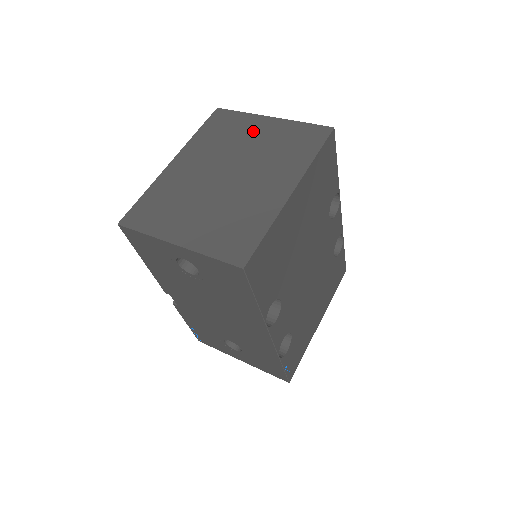
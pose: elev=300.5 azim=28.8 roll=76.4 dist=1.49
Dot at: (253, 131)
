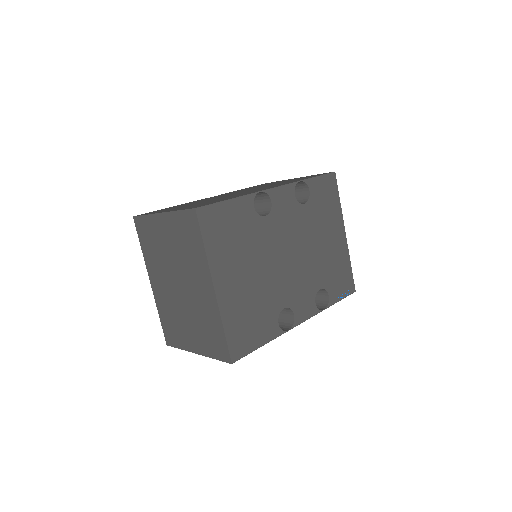
Dot at: (162, 235)
